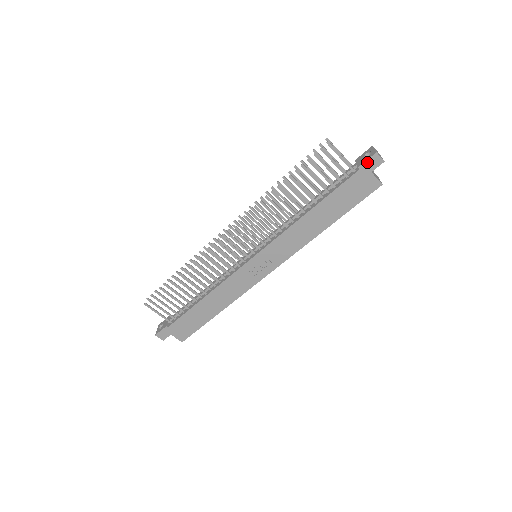
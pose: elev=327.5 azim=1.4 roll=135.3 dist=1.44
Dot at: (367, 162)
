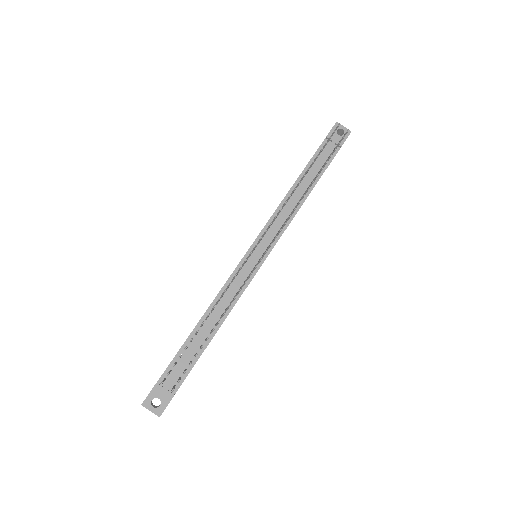
Dot at: occluded
